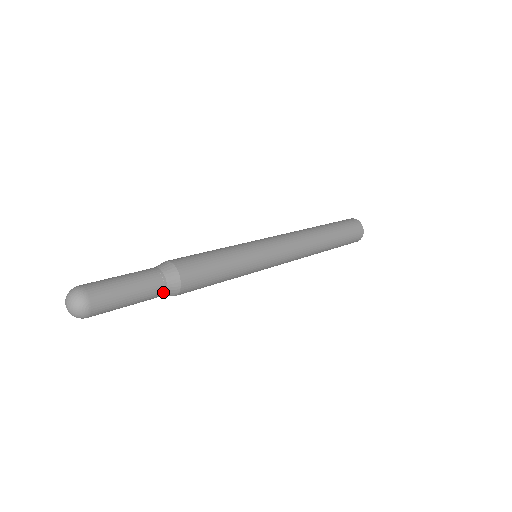
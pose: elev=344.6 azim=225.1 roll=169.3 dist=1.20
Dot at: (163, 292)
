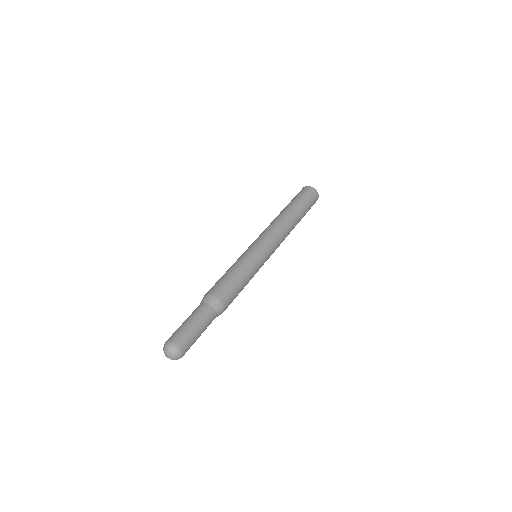
Dot at: occluded
